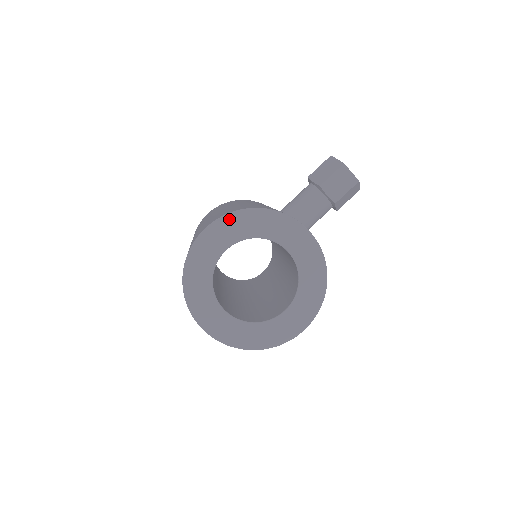
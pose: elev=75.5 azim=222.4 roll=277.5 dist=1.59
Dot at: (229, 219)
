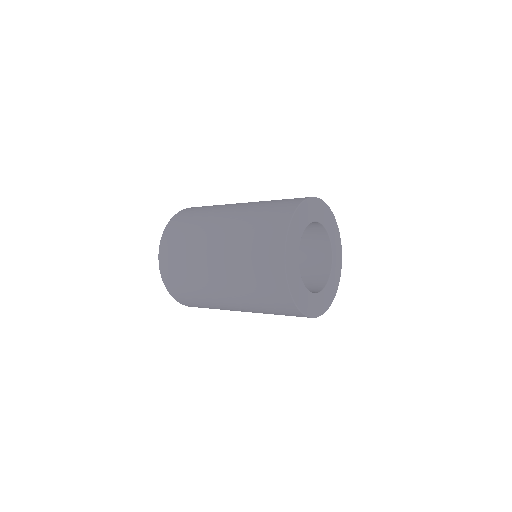
Dot at: (322, 204)
